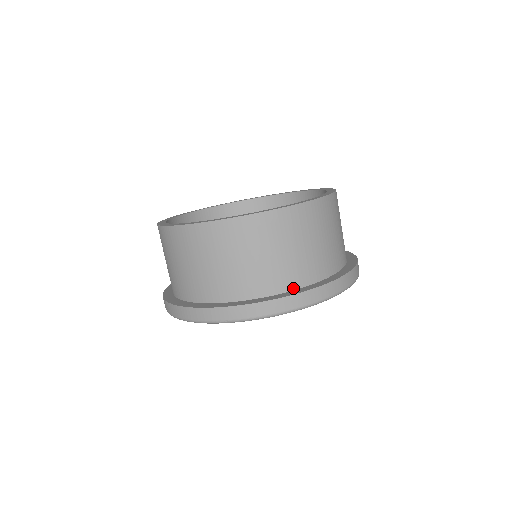
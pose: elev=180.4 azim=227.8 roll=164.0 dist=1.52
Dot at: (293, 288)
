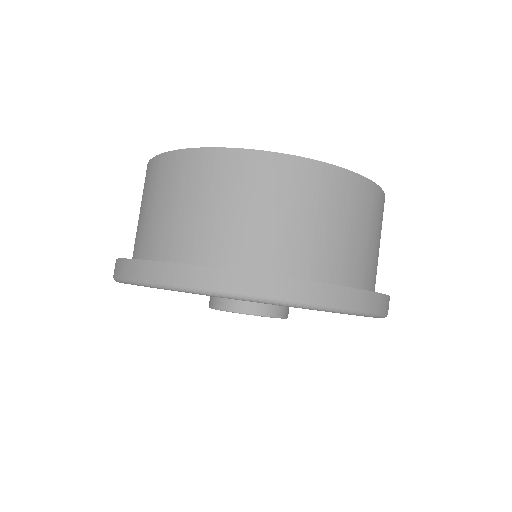
Dot at: (254, 270)
